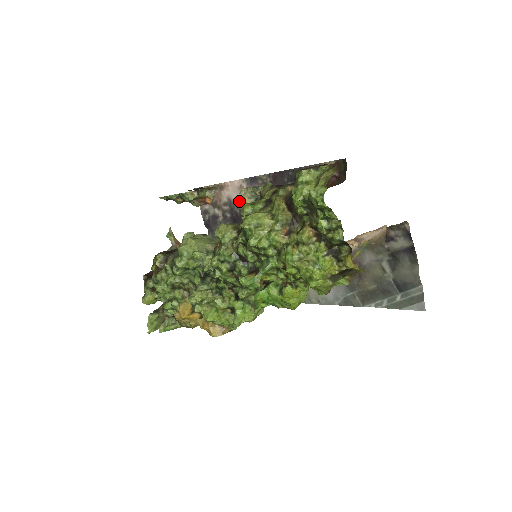
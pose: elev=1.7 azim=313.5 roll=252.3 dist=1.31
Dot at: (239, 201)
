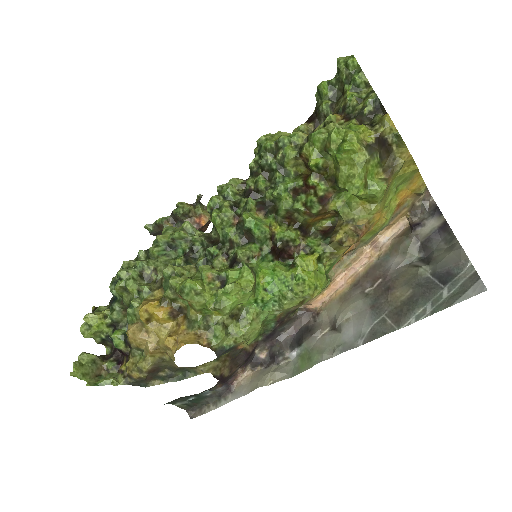
Dot at: occluded
